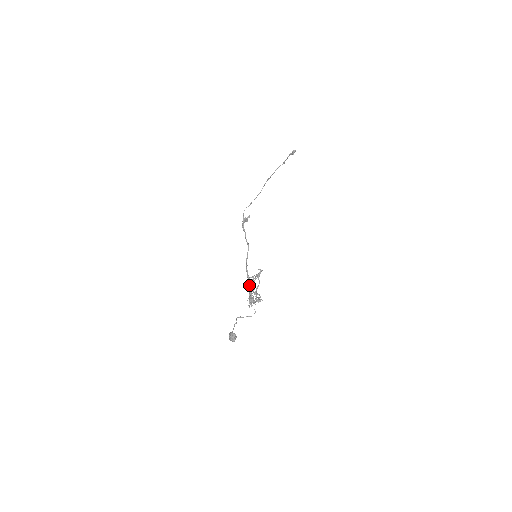
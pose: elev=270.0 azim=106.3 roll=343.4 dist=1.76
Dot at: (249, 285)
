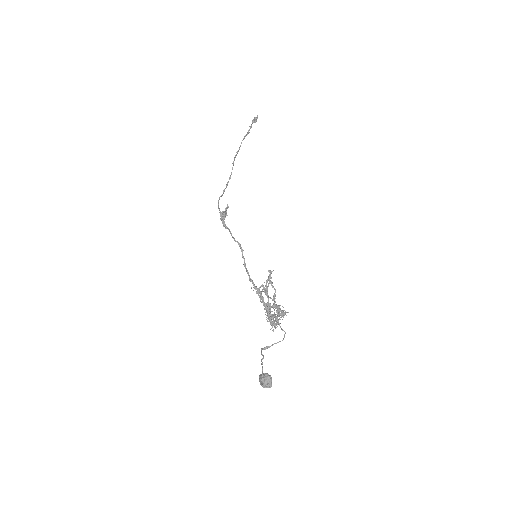
Dot at: (261, 299)
